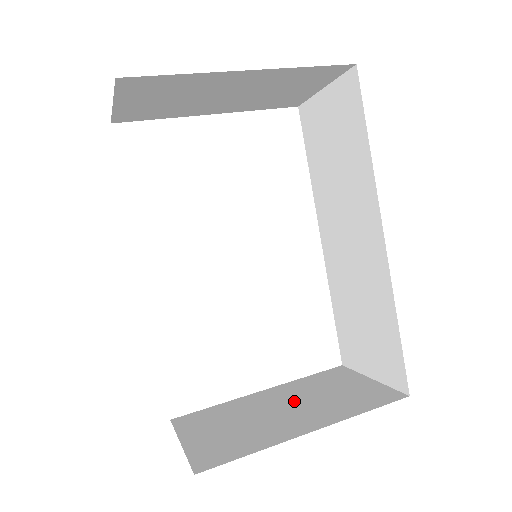
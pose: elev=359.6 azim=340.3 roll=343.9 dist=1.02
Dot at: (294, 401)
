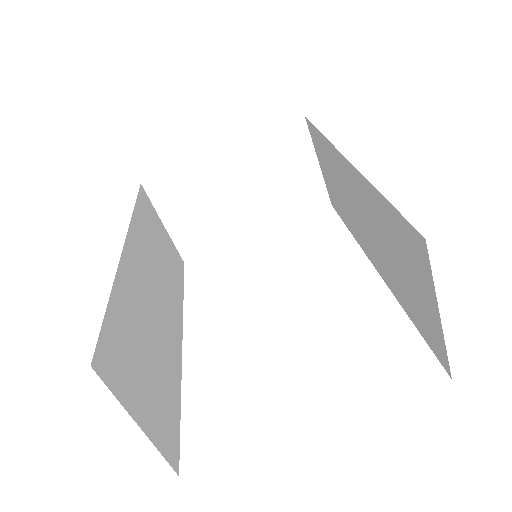
Dot at: occluded
